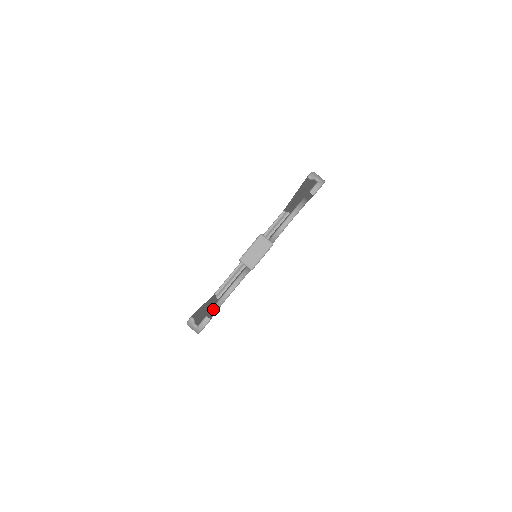
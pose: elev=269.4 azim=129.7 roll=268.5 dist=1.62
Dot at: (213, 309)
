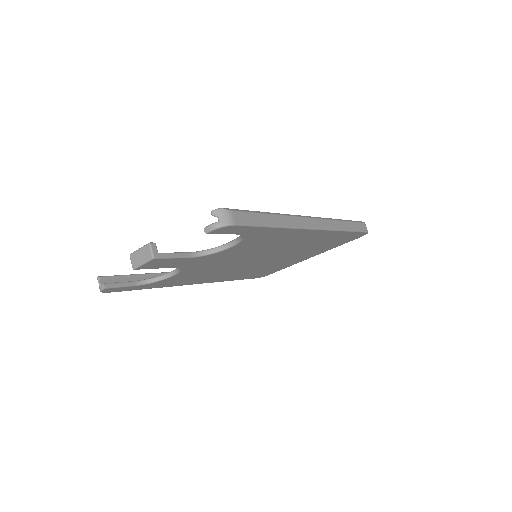
Dot at: (143, 281)
